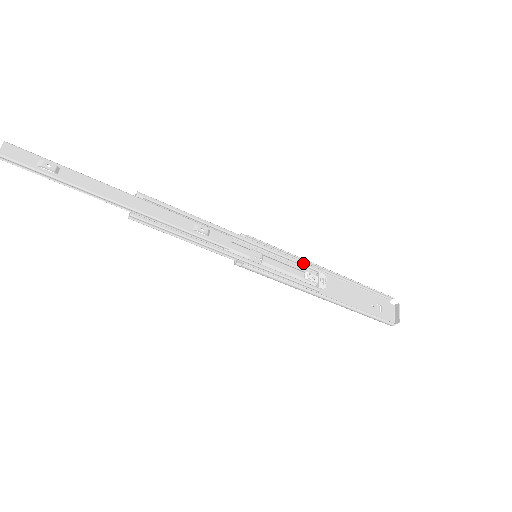
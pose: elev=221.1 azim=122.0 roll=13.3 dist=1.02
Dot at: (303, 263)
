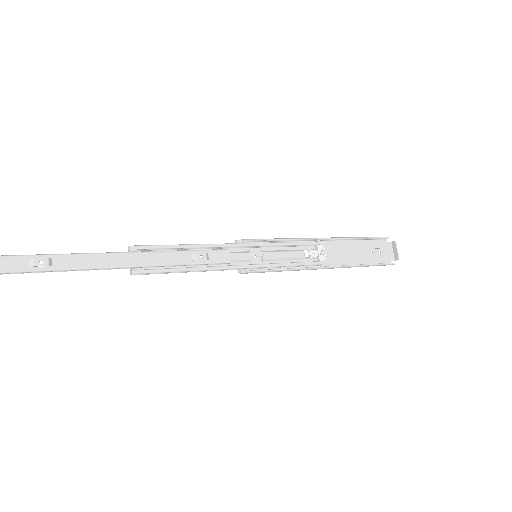
Dot at: (300, 243)
